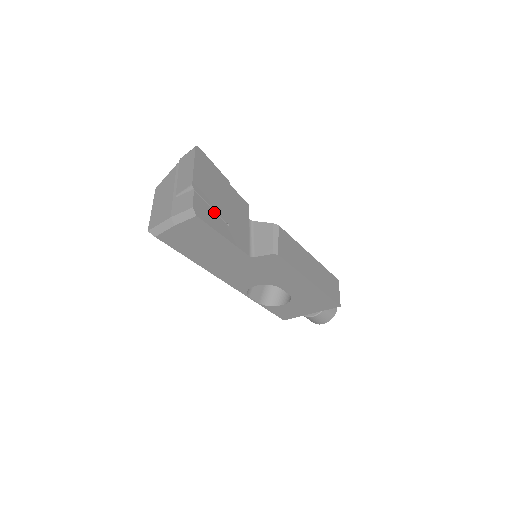
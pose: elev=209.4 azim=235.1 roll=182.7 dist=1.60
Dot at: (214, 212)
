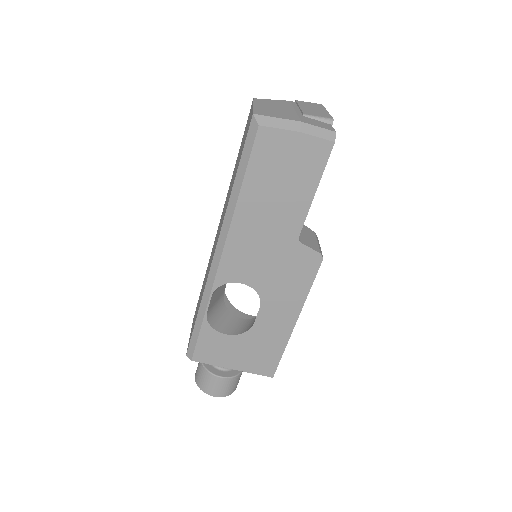
Dot at: occluded
